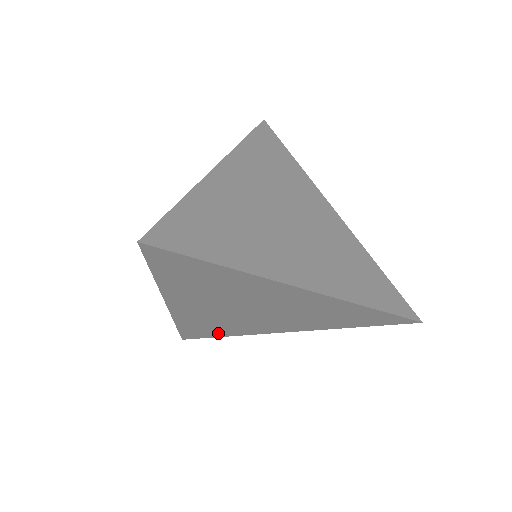
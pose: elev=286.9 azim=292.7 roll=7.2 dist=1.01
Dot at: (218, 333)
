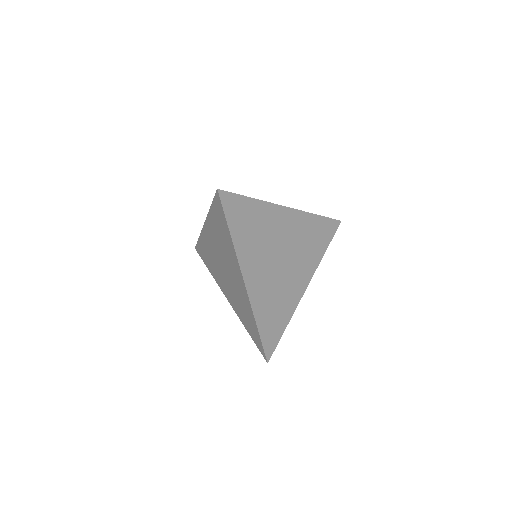
Dot at: (280, 324)
